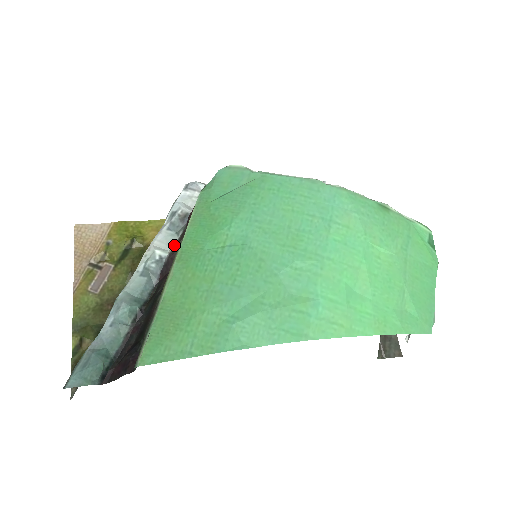
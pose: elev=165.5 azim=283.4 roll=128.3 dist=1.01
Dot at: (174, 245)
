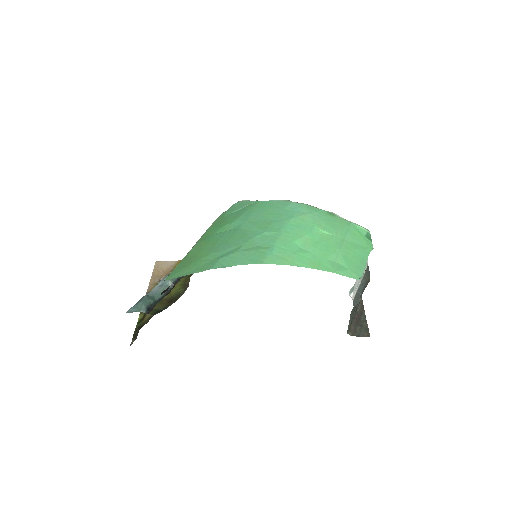
Dot at: occluded
